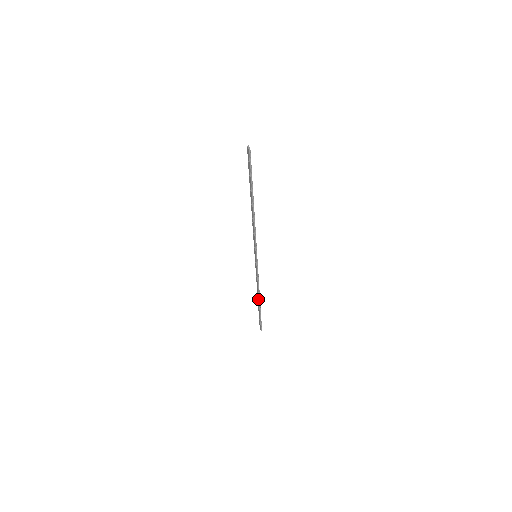
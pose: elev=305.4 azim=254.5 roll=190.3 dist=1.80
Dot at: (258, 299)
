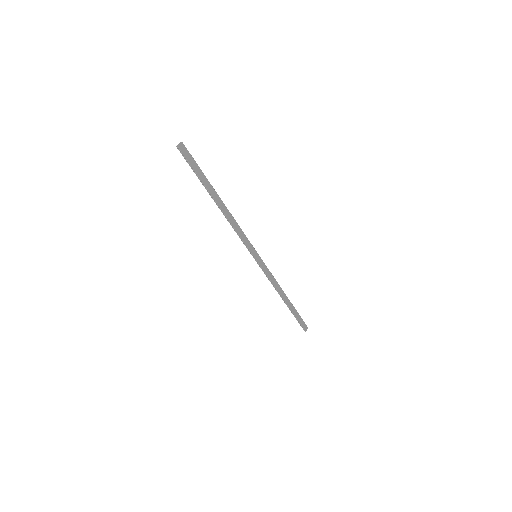
Dot at: (284, 299)
